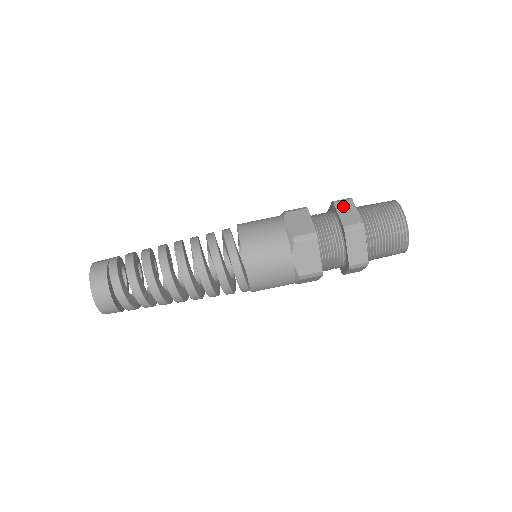
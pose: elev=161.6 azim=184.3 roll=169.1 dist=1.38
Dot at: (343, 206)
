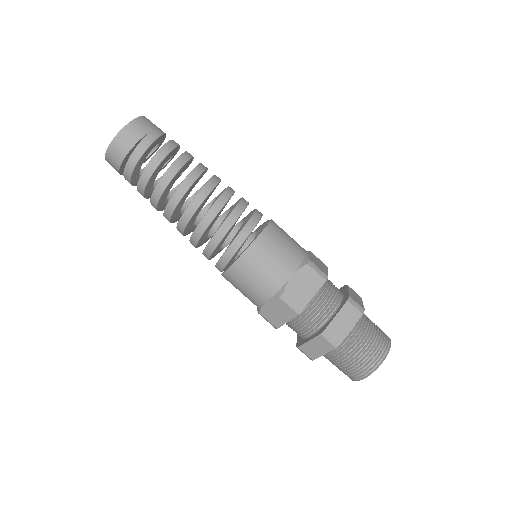
Dot at: (349, 312)
